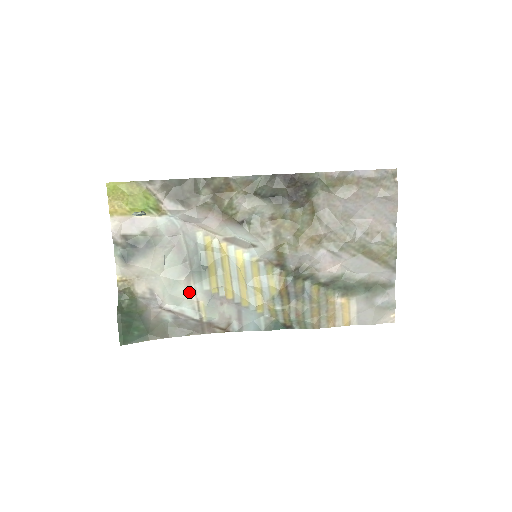
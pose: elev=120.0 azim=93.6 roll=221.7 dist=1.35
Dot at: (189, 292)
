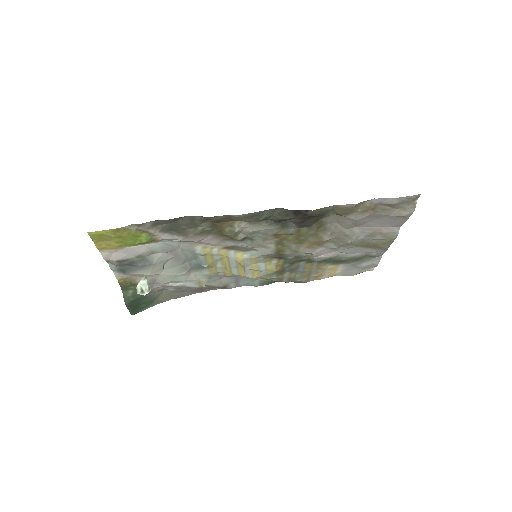
Dot at: (189, 276)
